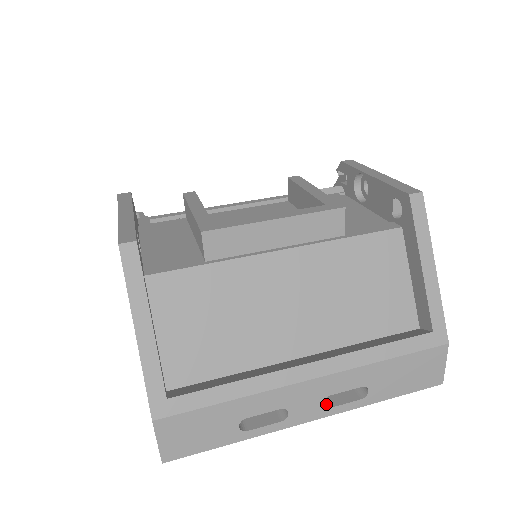
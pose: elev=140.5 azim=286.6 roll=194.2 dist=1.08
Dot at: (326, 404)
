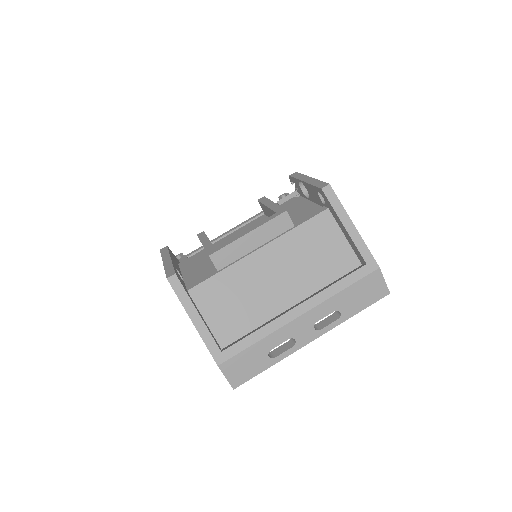
Dot at: (318, 329)
